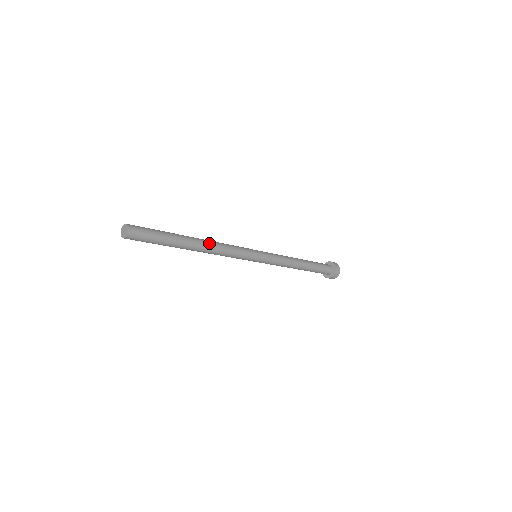
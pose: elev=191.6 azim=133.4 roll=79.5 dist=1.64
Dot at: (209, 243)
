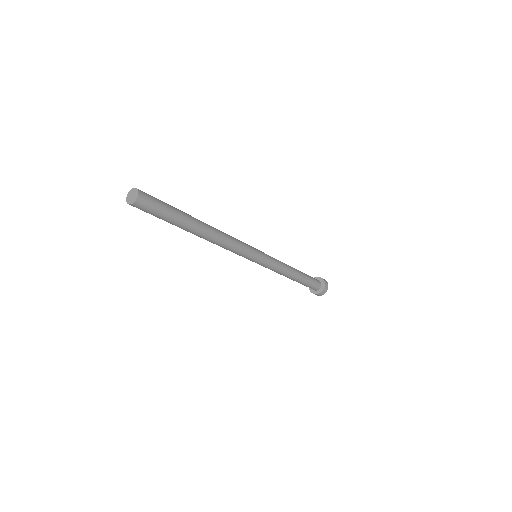
Dot at: (216, 229)
